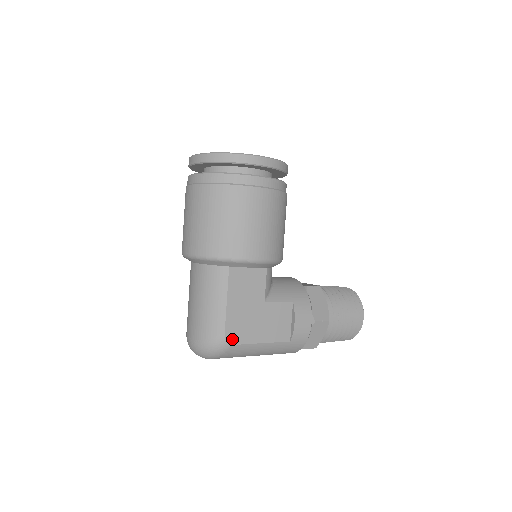
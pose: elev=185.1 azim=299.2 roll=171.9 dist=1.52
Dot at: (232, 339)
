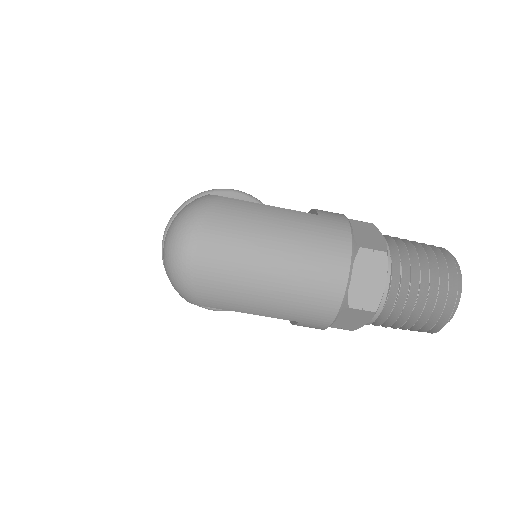
Dot at: occluded
